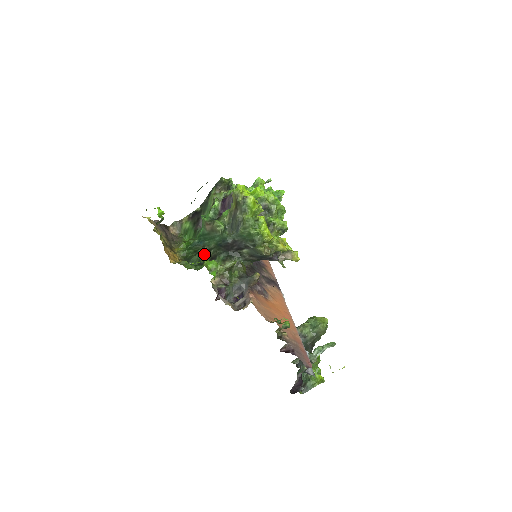
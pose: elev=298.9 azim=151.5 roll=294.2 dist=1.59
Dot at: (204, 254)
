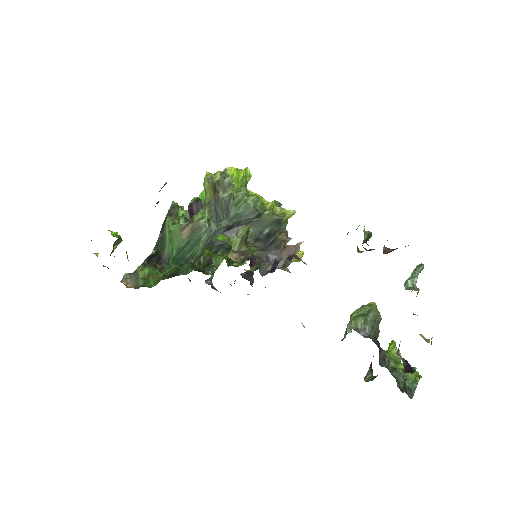
Dot at: (193, 264)
